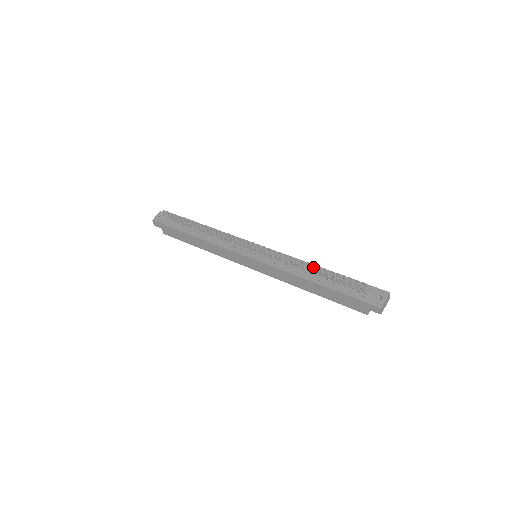
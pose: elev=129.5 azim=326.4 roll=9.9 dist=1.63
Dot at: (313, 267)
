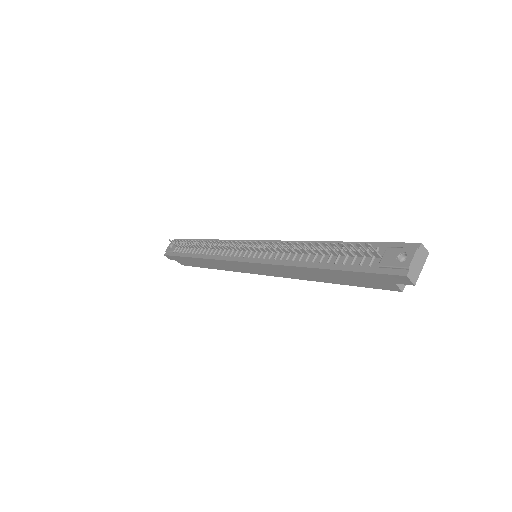
Dot at: occluded
